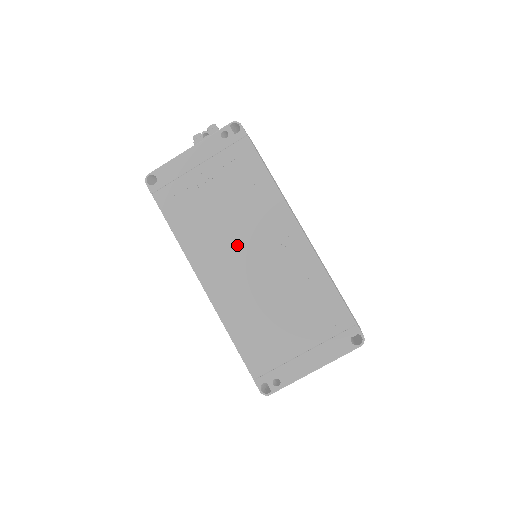
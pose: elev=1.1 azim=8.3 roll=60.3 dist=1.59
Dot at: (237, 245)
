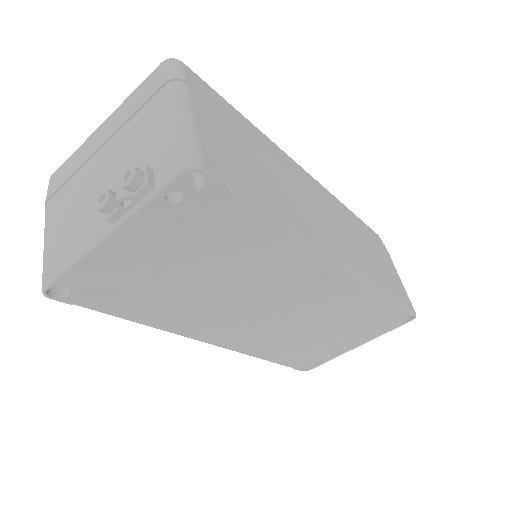
Dot at: (248, 305)
